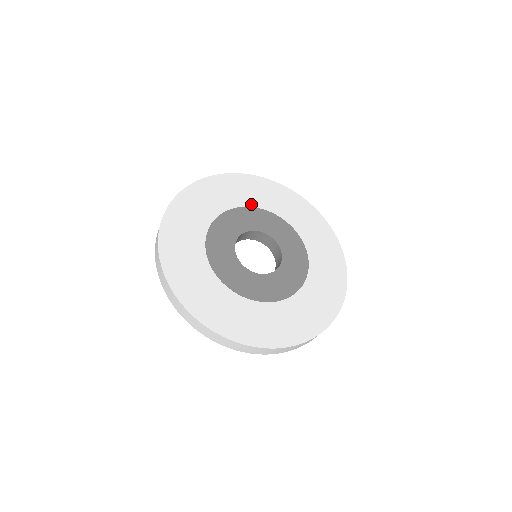
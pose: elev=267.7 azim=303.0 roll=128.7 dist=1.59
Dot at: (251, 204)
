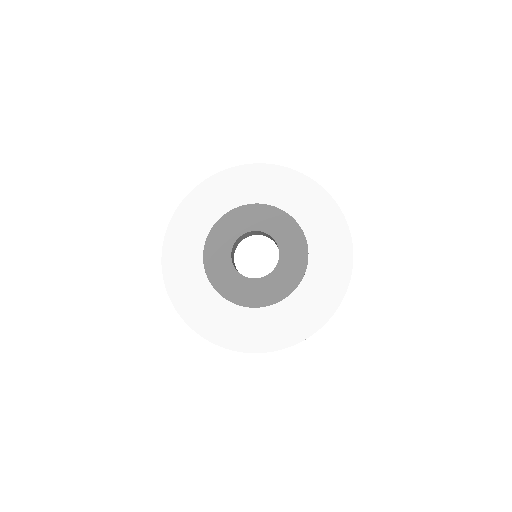
Dot at: (214, 219)
